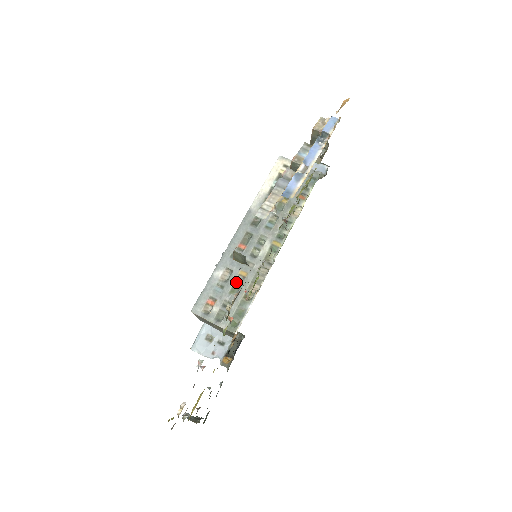
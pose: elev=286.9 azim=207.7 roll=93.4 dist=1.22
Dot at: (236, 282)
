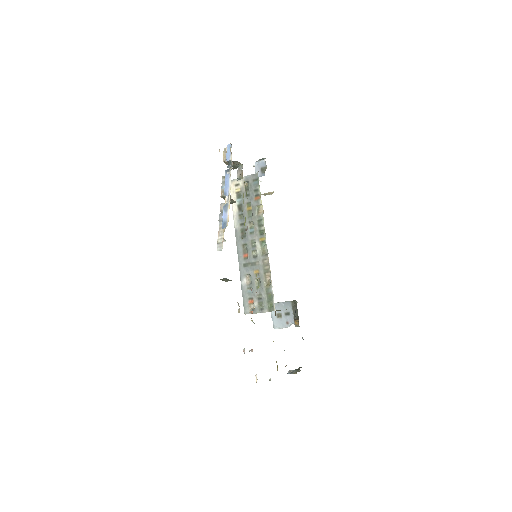
Dot at: (256, 280)
